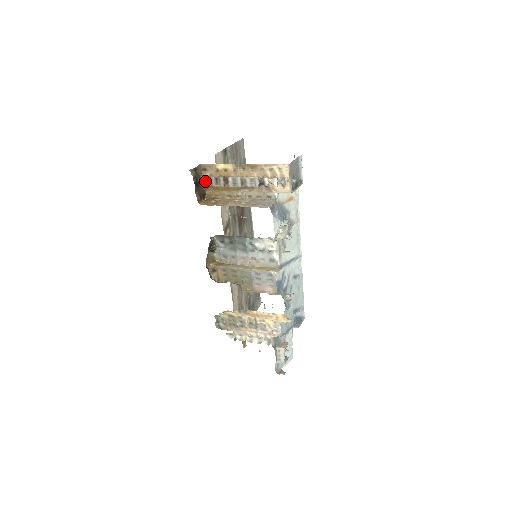
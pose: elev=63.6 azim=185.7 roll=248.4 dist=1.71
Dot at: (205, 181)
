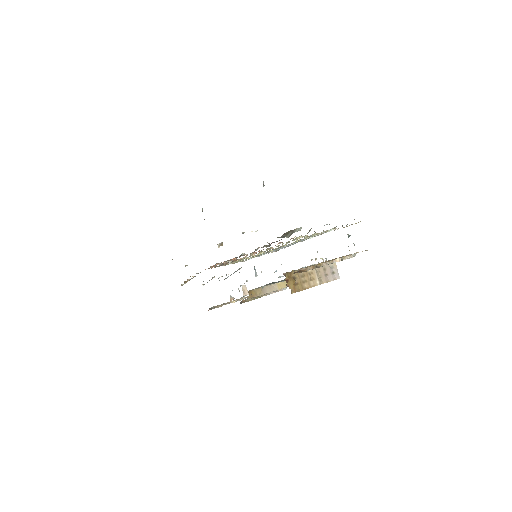
Dot at: (297, 272)
